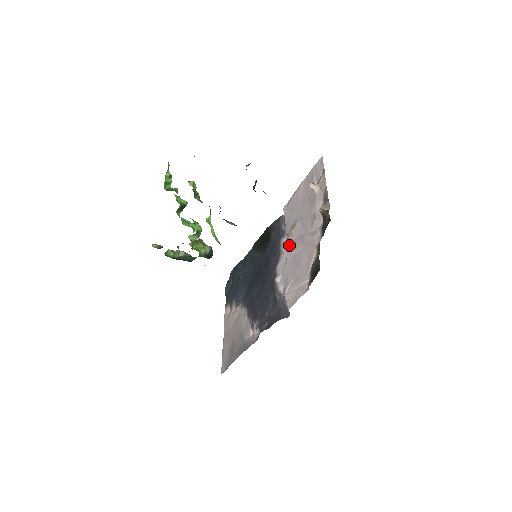
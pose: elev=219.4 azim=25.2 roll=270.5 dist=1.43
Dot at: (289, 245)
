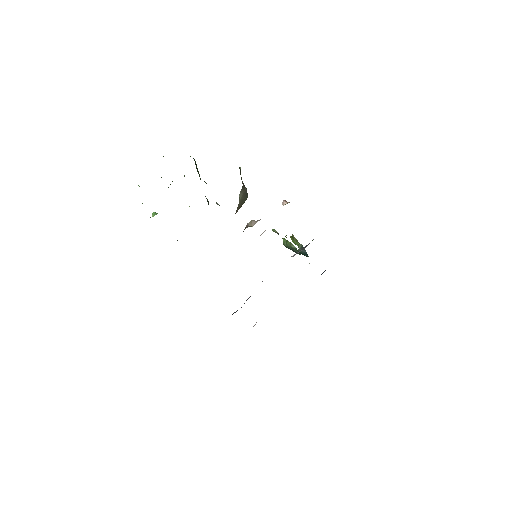
Dot at: occluded
